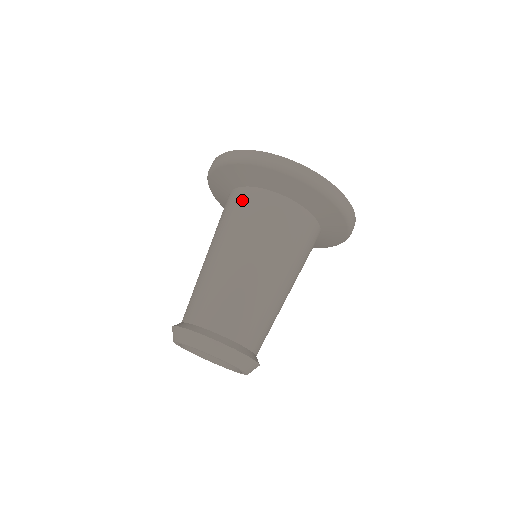
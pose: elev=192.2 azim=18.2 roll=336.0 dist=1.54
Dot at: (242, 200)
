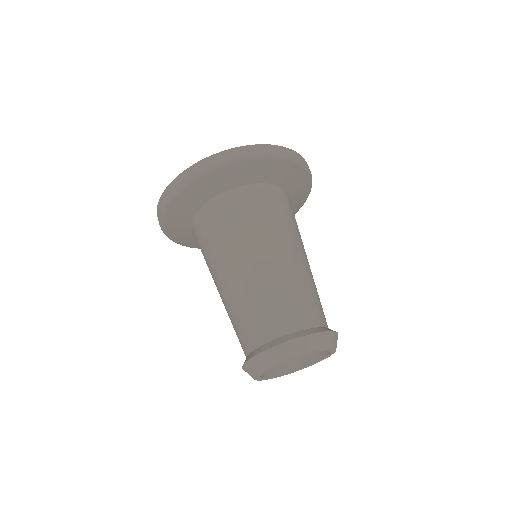
Dot at: (209, 218)
